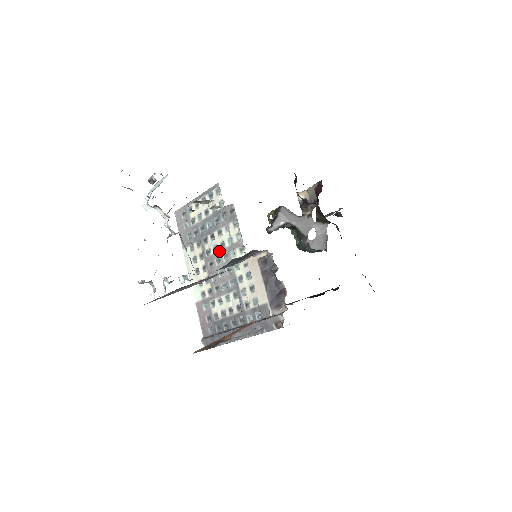
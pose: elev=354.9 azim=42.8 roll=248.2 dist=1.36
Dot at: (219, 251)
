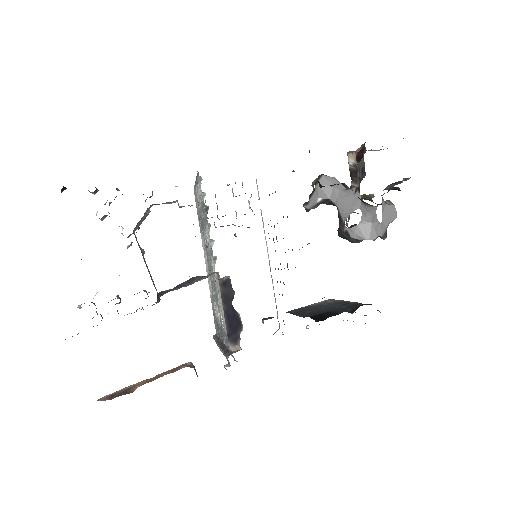
Dot at: (208, 251)
